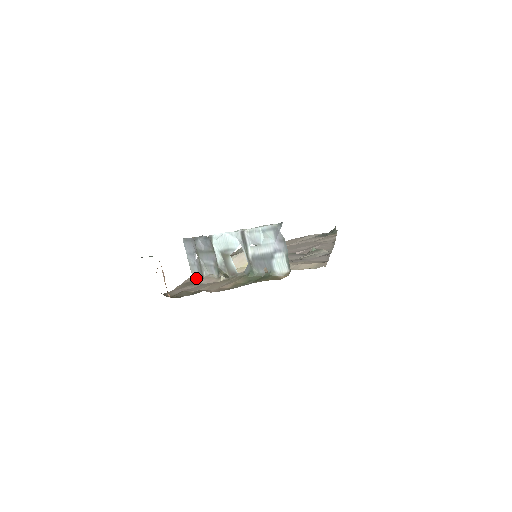
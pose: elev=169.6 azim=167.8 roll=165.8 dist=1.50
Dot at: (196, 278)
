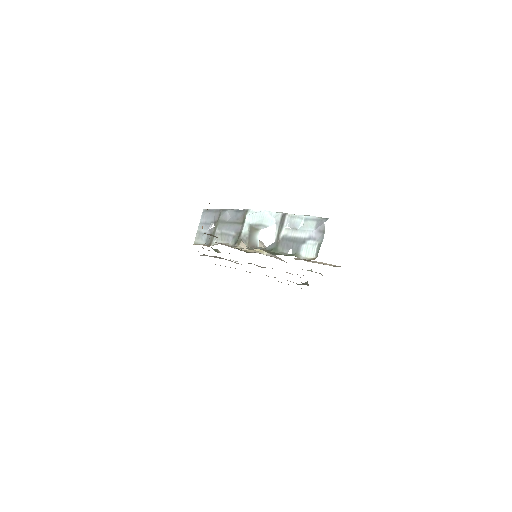
Dot at: (201, 244)
